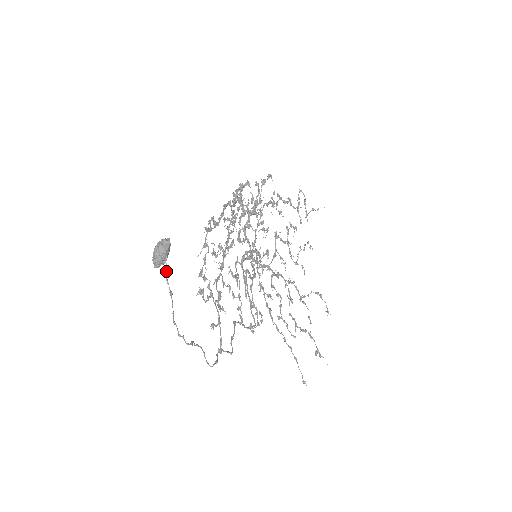
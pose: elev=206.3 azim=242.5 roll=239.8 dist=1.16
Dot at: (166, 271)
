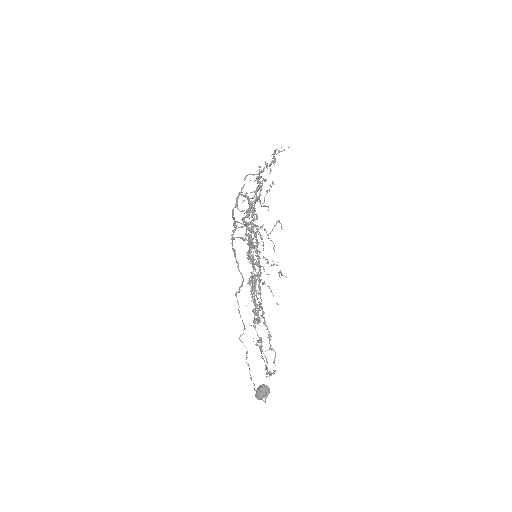
Dot at: occluded
